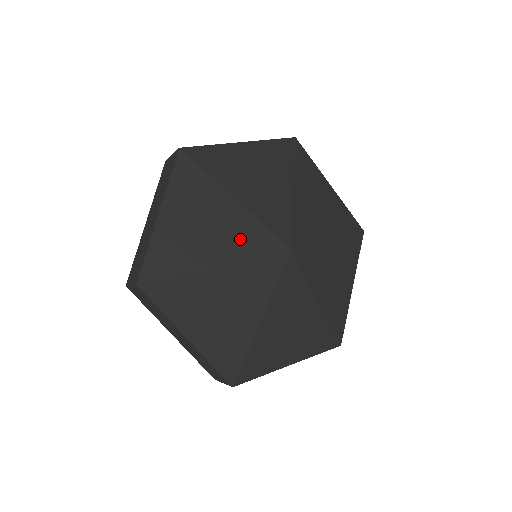
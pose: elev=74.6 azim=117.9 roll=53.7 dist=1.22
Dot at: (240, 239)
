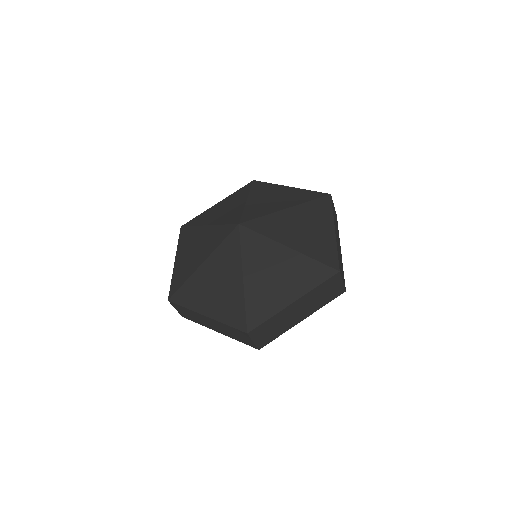
Dot at: (212, 241)
